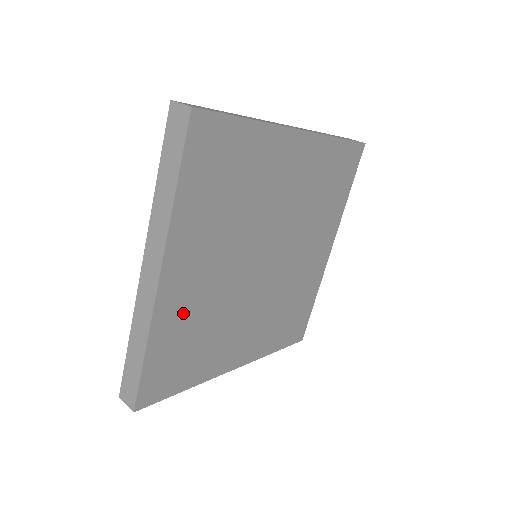
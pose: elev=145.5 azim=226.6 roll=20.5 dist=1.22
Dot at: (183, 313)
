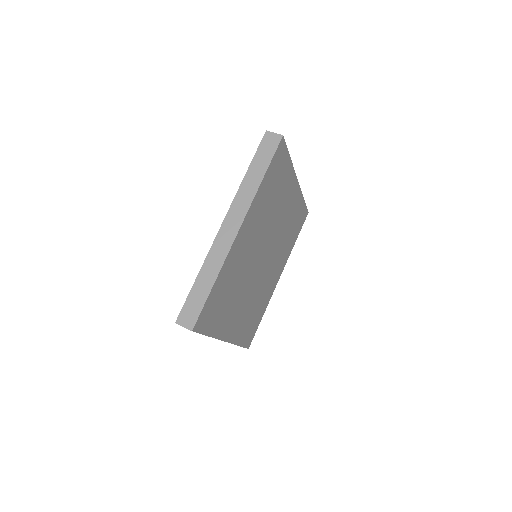
Dot at: (243, 323)
